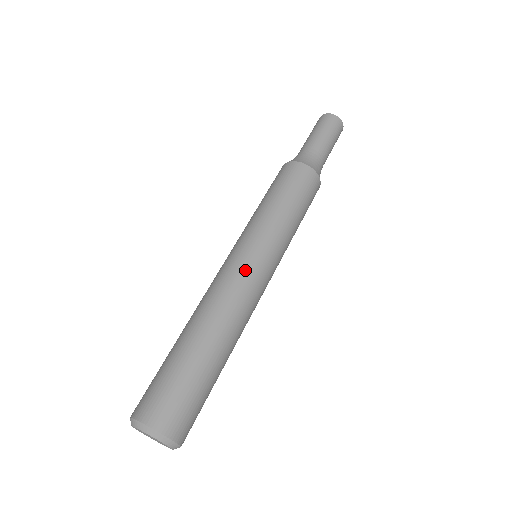
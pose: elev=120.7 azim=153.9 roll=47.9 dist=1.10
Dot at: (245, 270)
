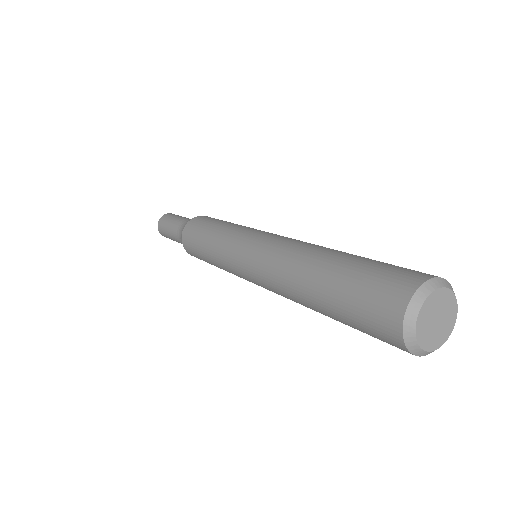
Dot at: (270, 237)
